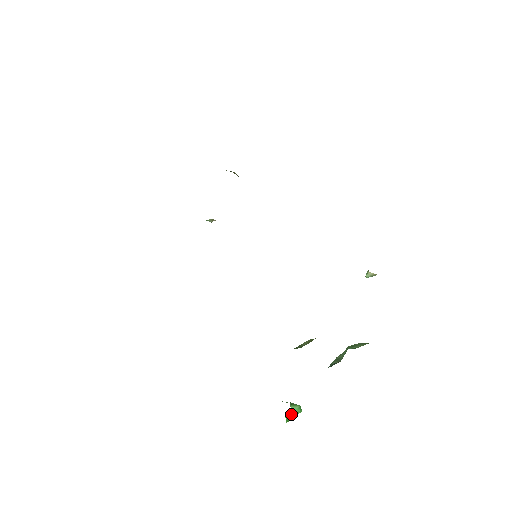
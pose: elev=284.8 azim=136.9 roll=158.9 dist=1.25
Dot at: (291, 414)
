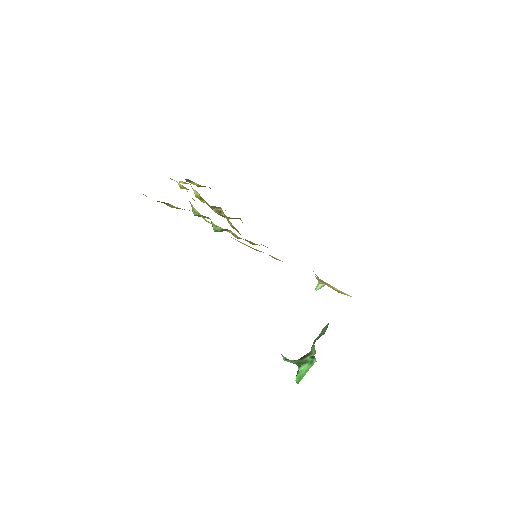
Dot at: (302, 374)
